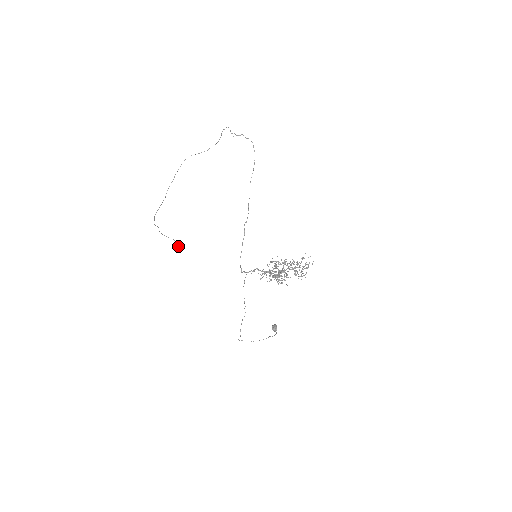
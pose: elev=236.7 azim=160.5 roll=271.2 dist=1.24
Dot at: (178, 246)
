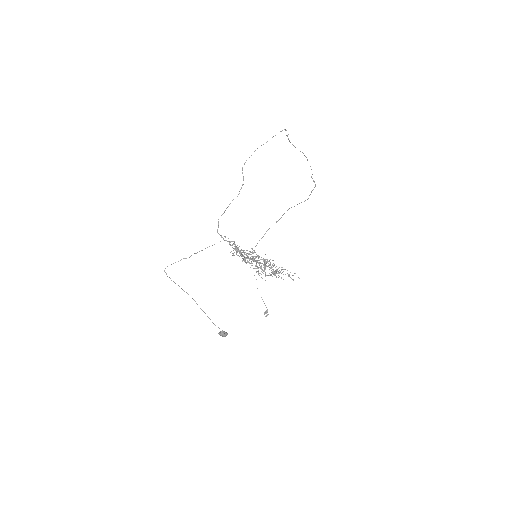
Dot at: (266, 315)
